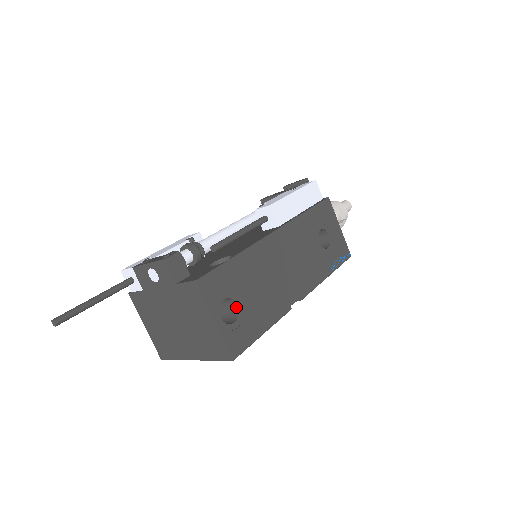
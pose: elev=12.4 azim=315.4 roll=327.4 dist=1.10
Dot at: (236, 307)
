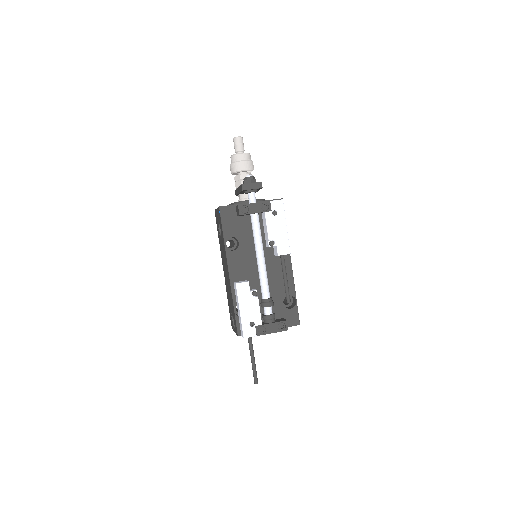
Dot at: occluded
